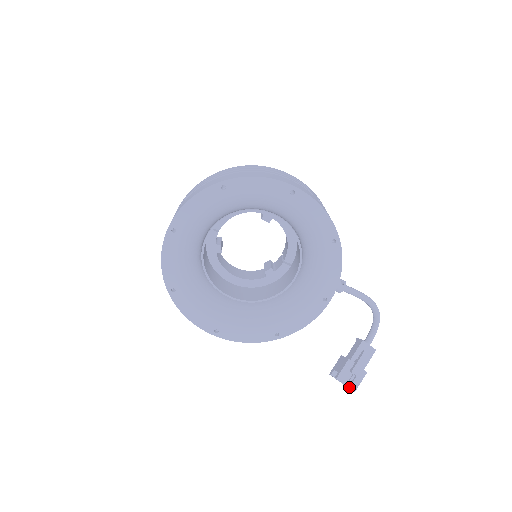
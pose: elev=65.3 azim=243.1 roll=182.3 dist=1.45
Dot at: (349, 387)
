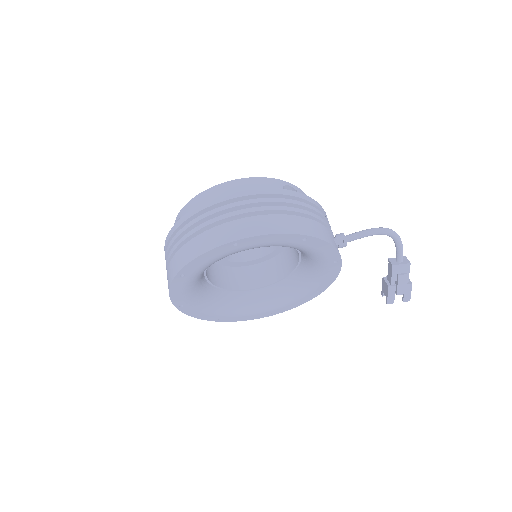
Dot at: occluded
